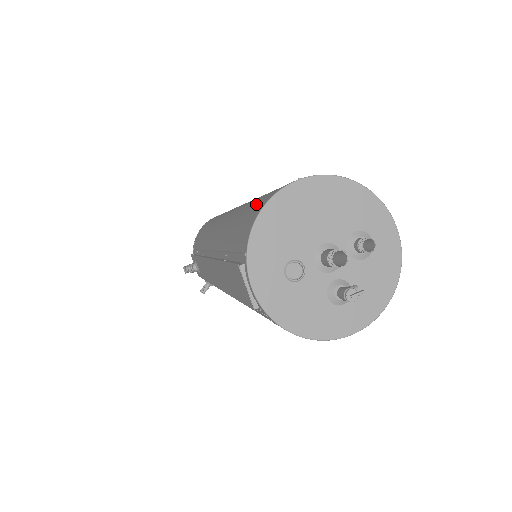
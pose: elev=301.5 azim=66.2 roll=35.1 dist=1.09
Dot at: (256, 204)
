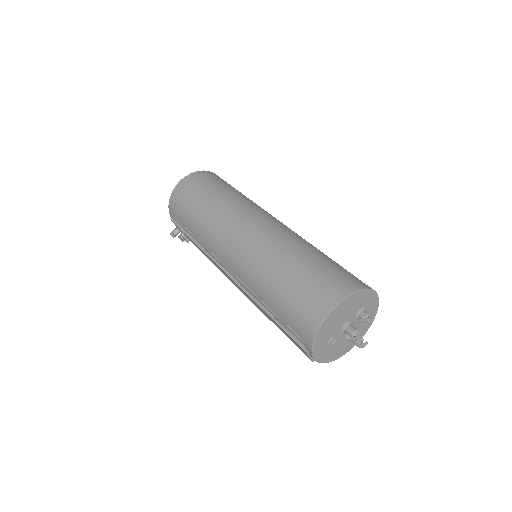
Dot at: (301, 304)
